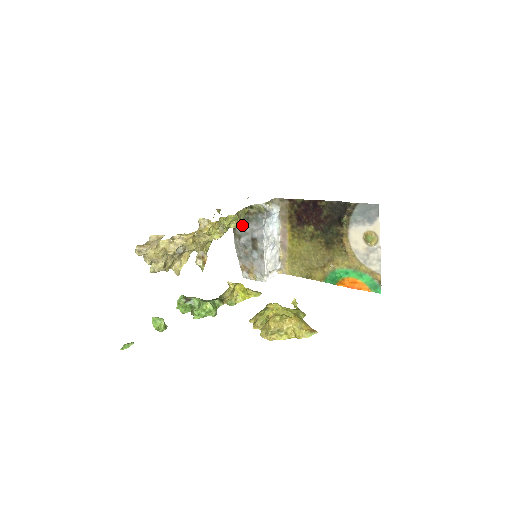
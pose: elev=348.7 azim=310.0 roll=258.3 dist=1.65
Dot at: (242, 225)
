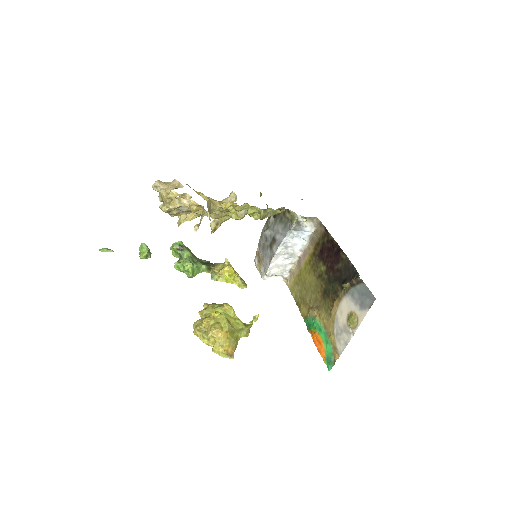
Dot at: (275, 220)
